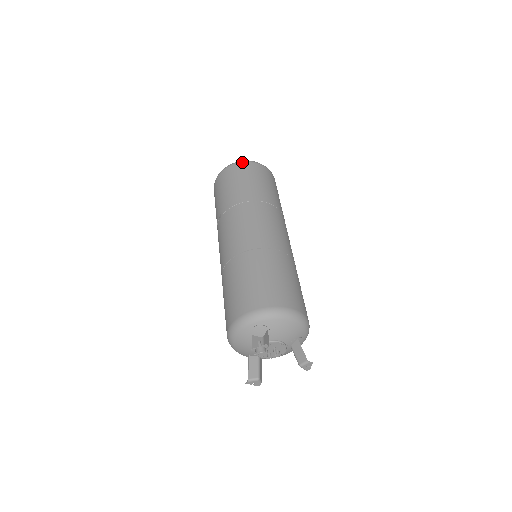
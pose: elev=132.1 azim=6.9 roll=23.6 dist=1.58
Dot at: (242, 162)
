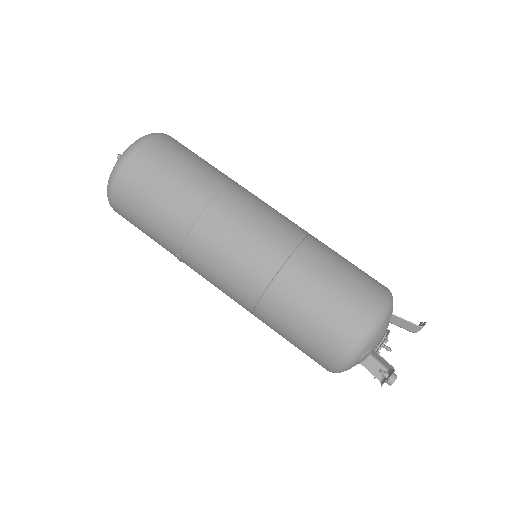
Dot at: (121, 168)
